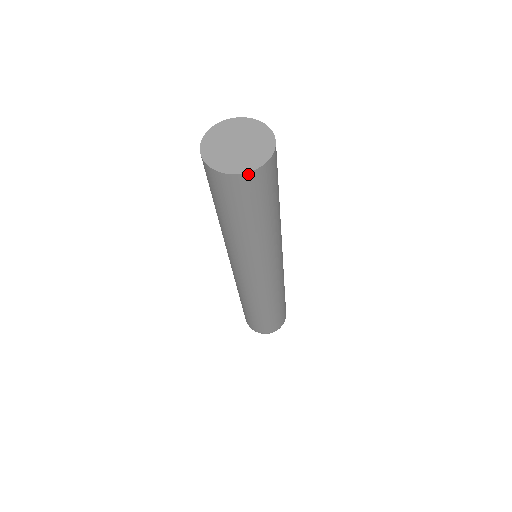
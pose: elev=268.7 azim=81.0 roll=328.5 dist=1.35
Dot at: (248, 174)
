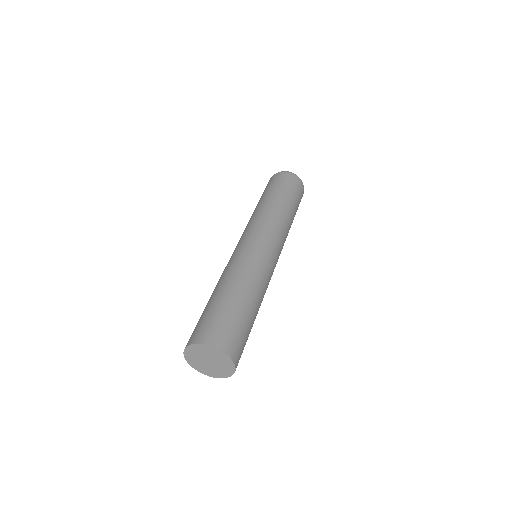
Dot at: (197, 368)
